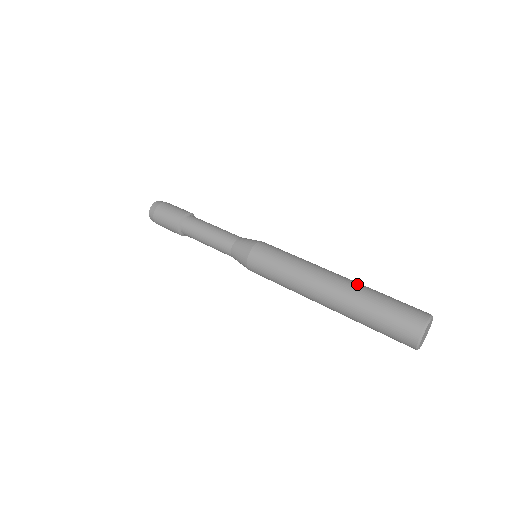
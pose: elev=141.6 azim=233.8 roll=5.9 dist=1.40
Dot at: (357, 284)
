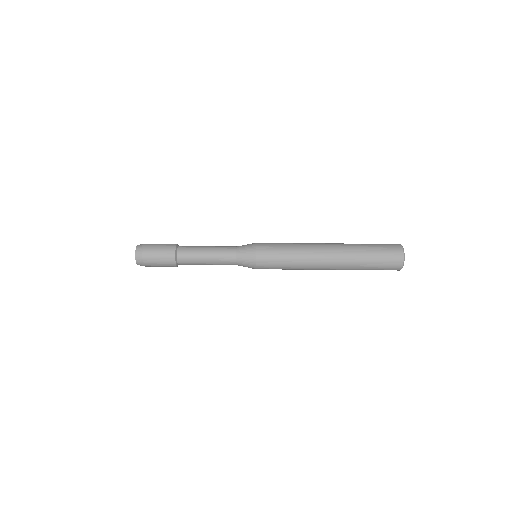
Dot at: (346, 244)
